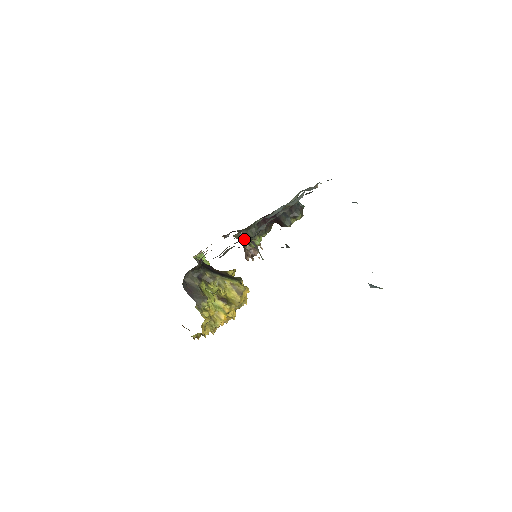
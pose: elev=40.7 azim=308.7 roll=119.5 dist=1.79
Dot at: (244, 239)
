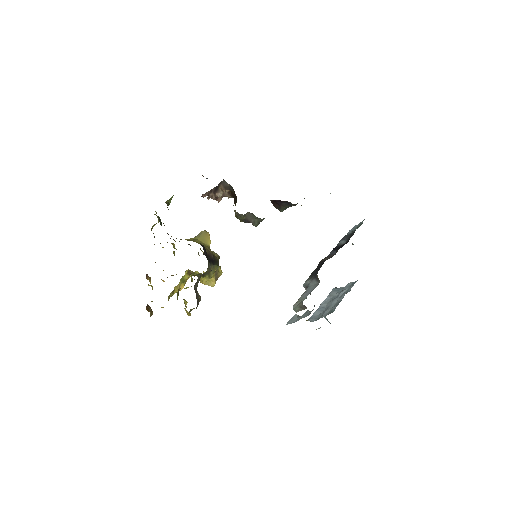
Dot at: (243, 217)
